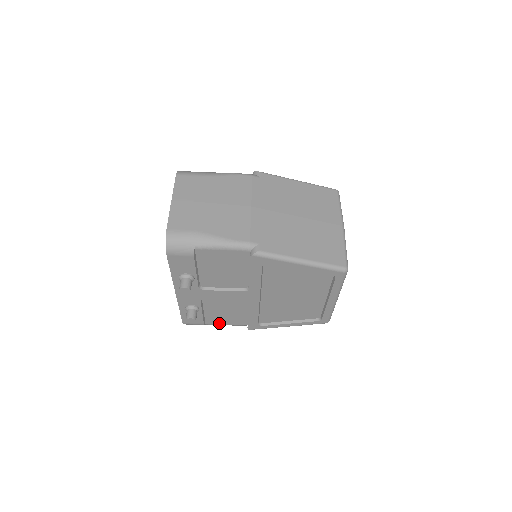
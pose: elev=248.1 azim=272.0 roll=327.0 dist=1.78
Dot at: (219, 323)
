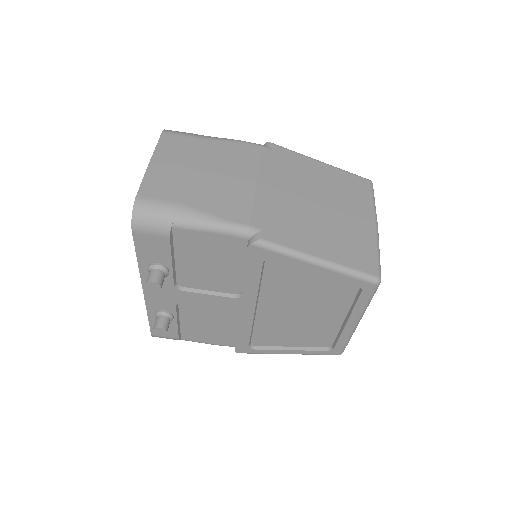
Dot at: (199, 340)
